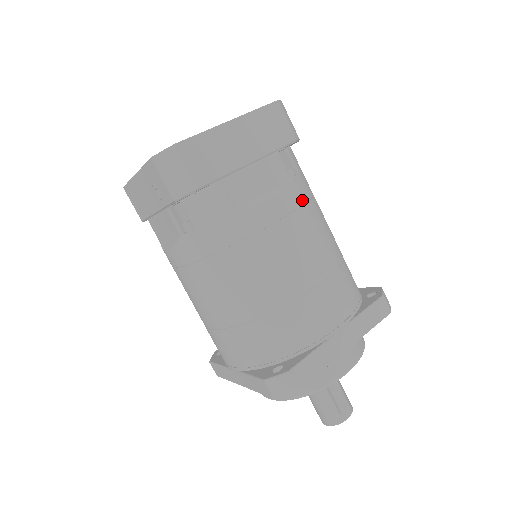
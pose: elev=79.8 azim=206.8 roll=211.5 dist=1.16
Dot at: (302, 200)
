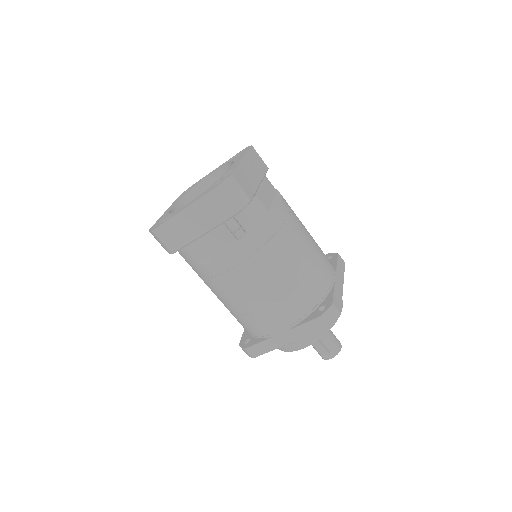
Dot at: (246, 255)
